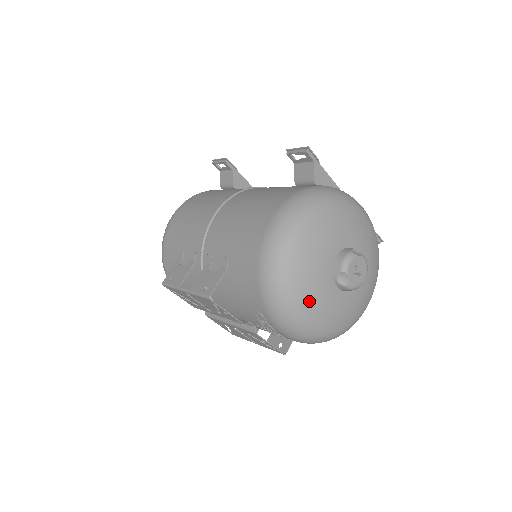
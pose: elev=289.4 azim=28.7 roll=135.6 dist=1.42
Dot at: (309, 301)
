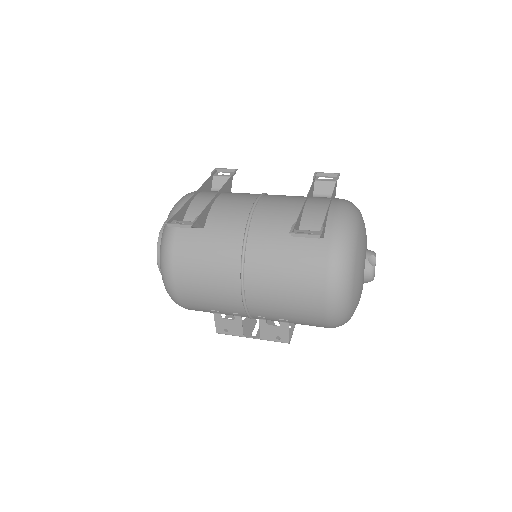
Dot at: occluded
